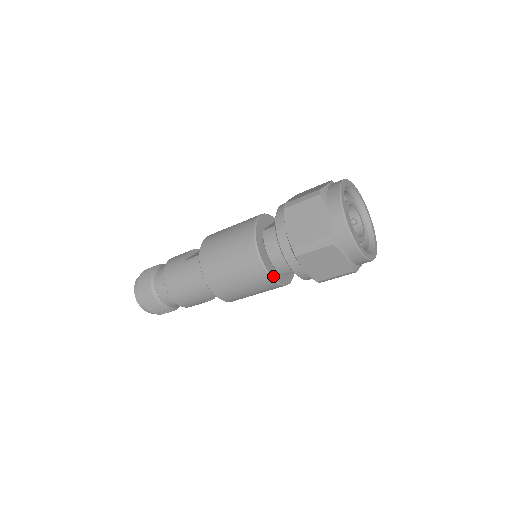
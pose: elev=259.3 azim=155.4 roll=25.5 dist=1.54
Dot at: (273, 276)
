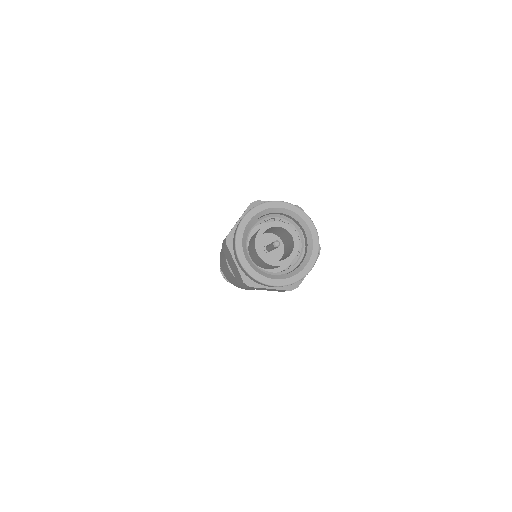
Dot at: occluded
